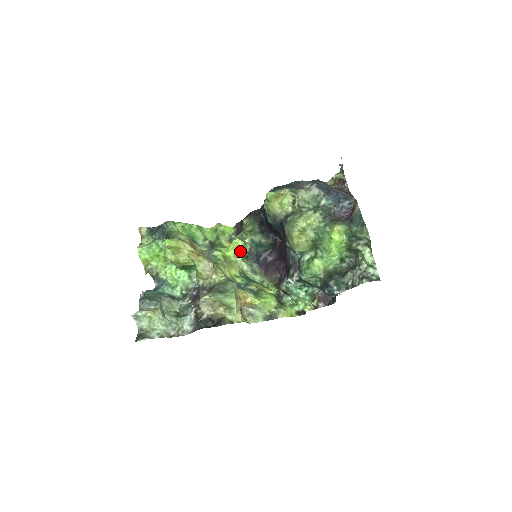
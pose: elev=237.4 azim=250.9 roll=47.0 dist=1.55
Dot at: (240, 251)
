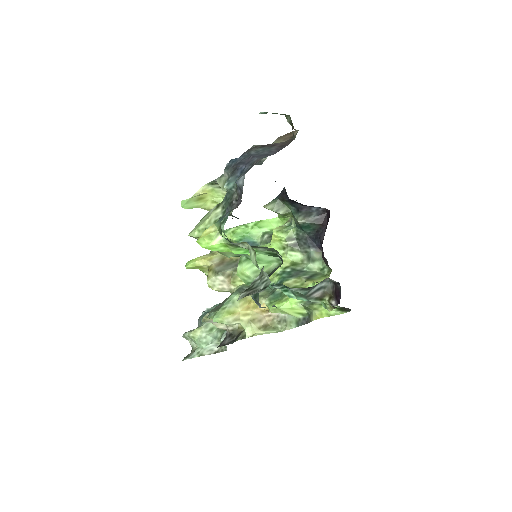
Dot at: (282, 242)
